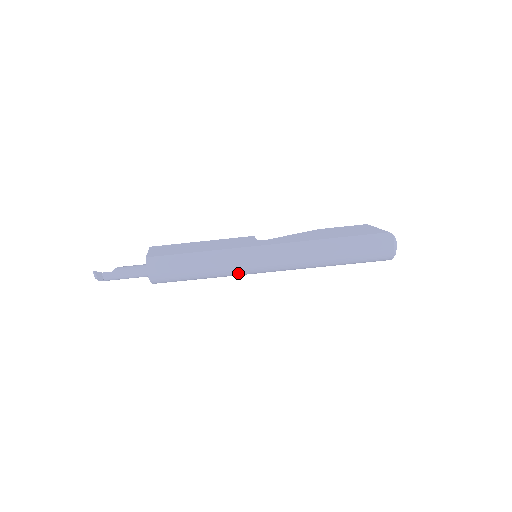
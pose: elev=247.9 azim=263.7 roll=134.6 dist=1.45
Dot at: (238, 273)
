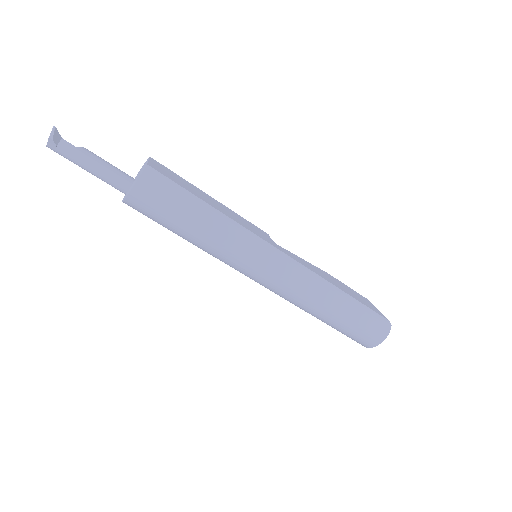
Dot at: (232, 261)
